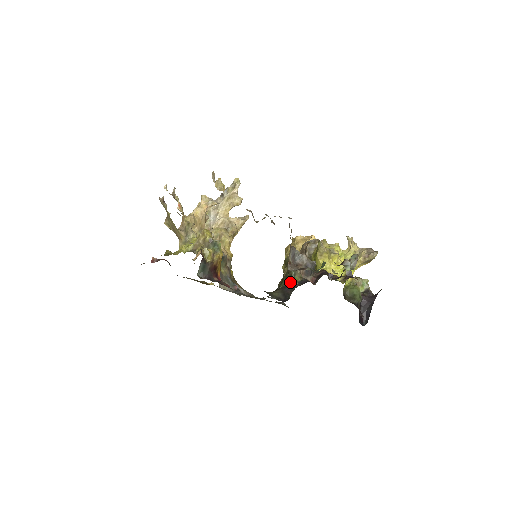
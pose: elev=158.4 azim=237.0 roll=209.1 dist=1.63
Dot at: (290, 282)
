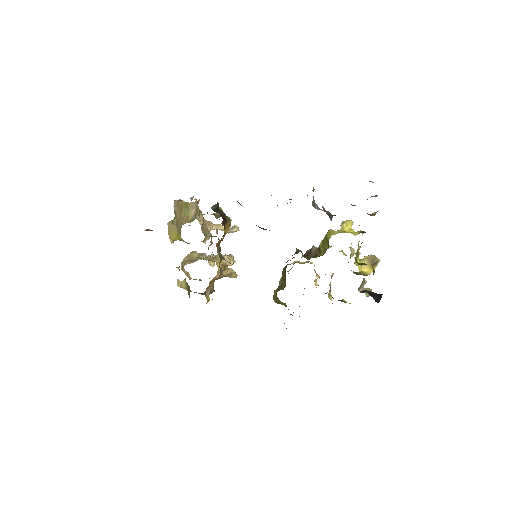
Dot at: occluded
